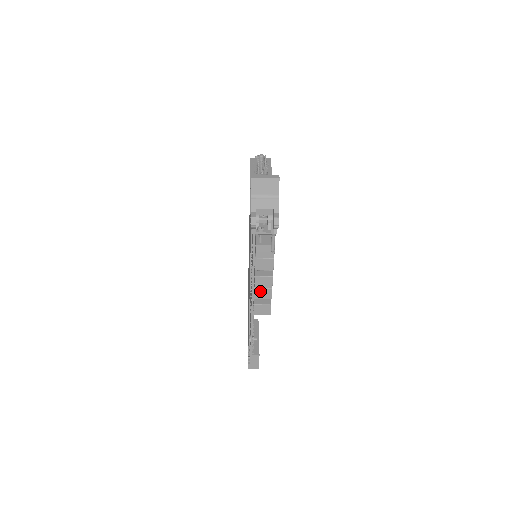
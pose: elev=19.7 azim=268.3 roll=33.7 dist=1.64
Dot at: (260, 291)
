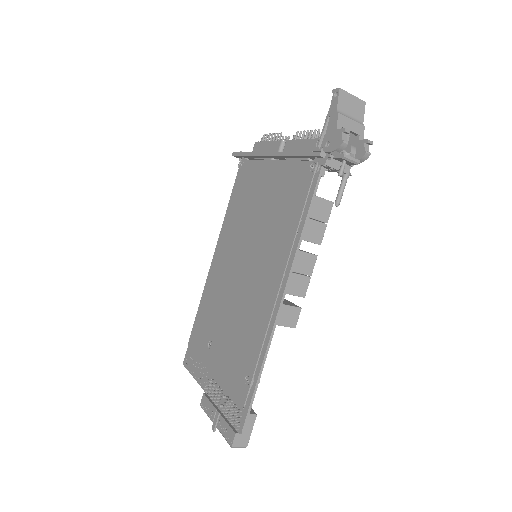
Dot at: (295, 279)
